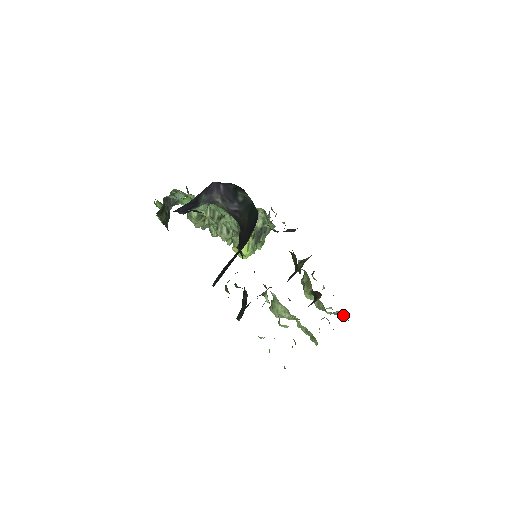
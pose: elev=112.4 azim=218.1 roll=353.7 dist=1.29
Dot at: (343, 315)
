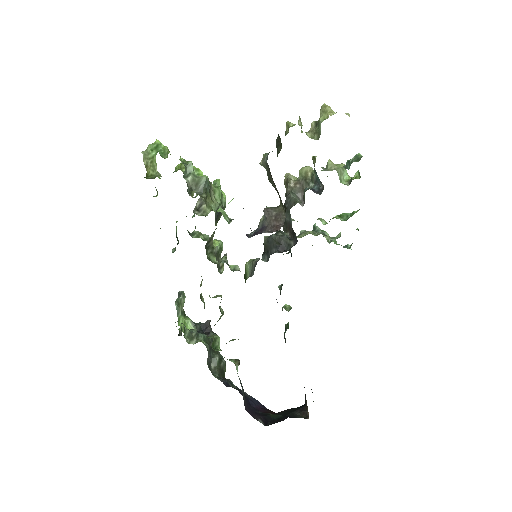
Dot at: occluded
